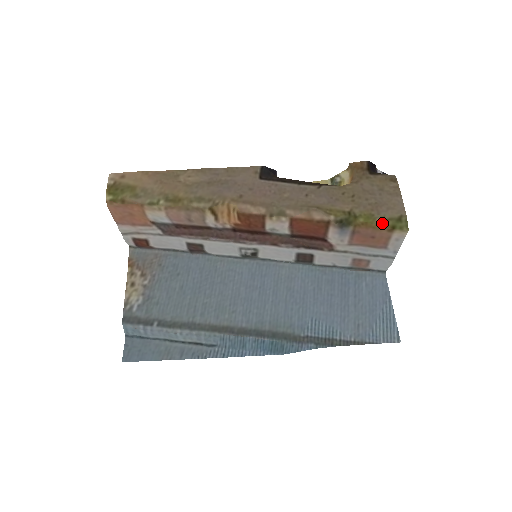
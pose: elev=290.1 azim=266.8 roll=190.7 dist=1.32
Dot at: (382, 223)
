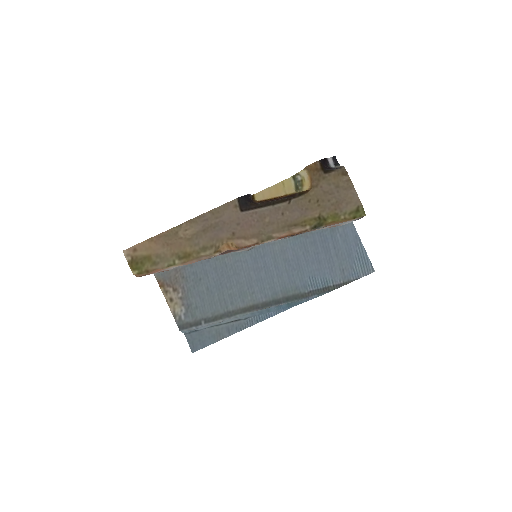
Dot at: (346, 218)
